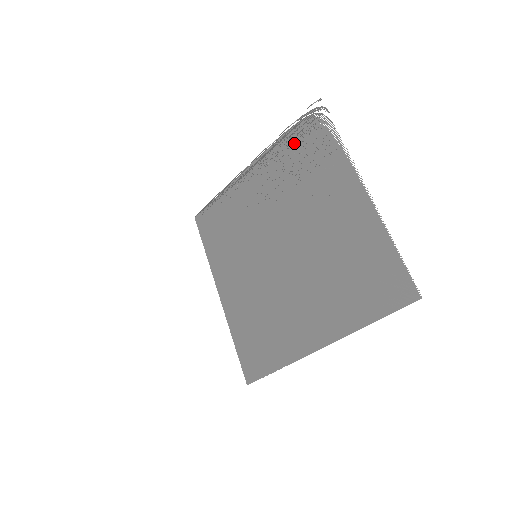
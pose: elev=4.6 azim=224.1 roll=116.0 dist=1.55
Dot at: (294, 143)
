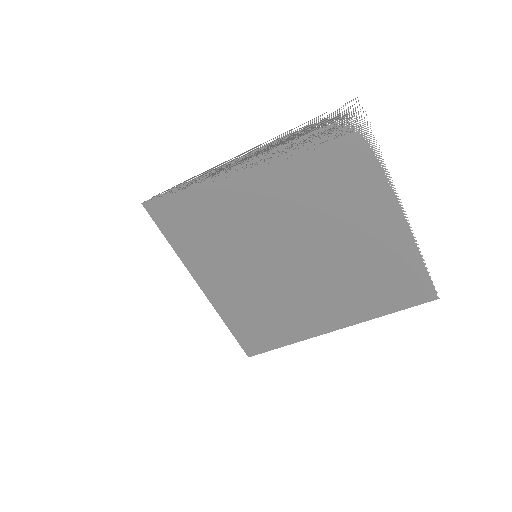
Dot at: (315, 145)
